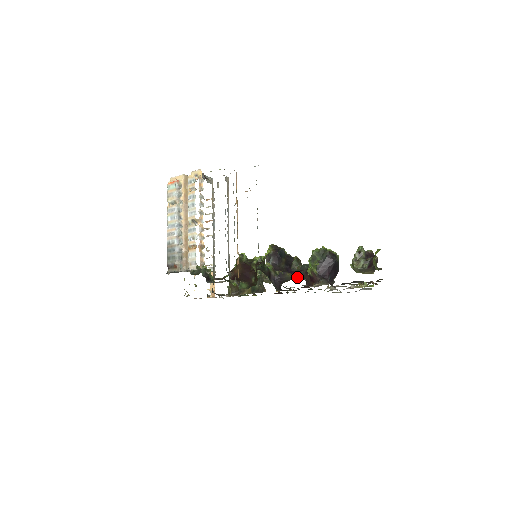
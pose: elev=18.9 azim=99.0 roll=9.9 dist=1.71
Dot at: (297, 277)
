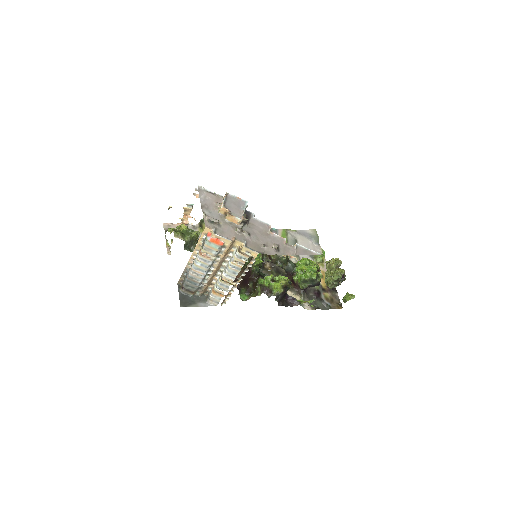
Dot at: occluded
